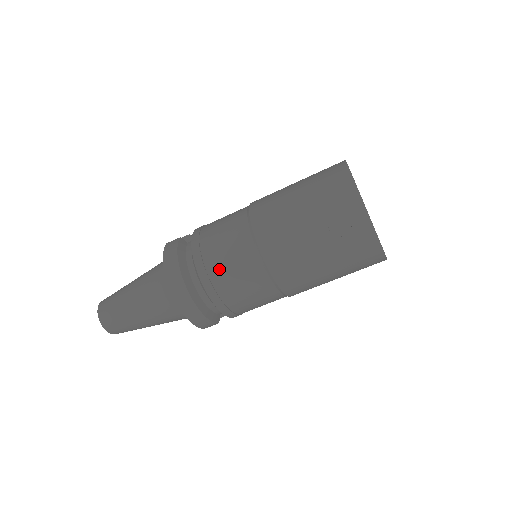
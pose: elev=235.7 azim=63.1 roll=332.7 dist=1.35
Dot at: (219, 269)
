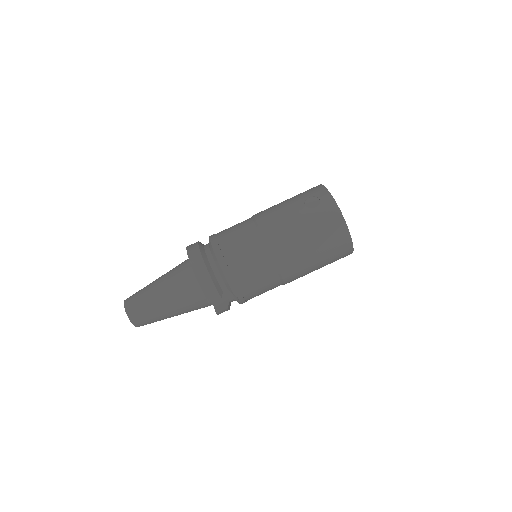
Dot at: (227, 239)
